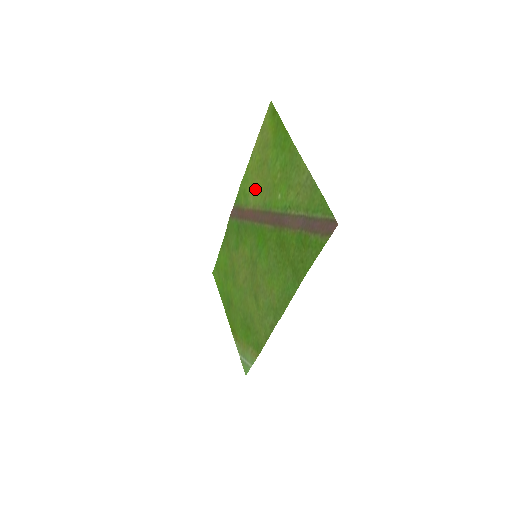
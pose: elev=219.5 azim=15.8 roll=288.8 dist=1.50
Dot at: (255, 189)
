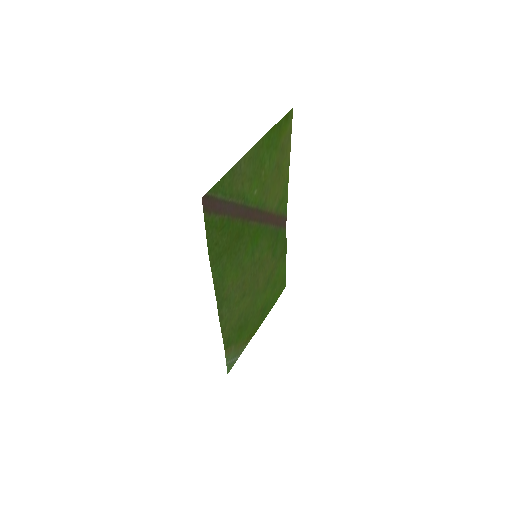
Dot at: (276, 193)
